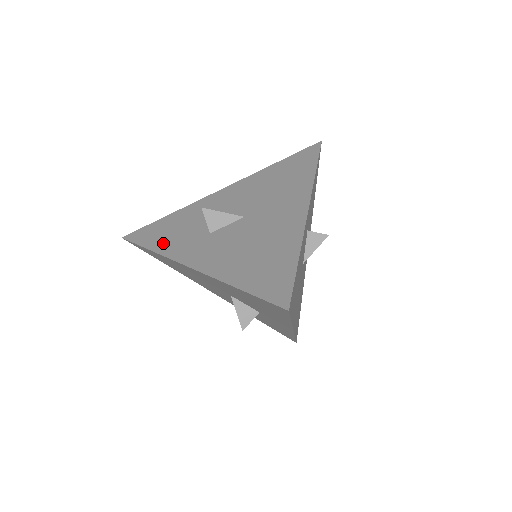
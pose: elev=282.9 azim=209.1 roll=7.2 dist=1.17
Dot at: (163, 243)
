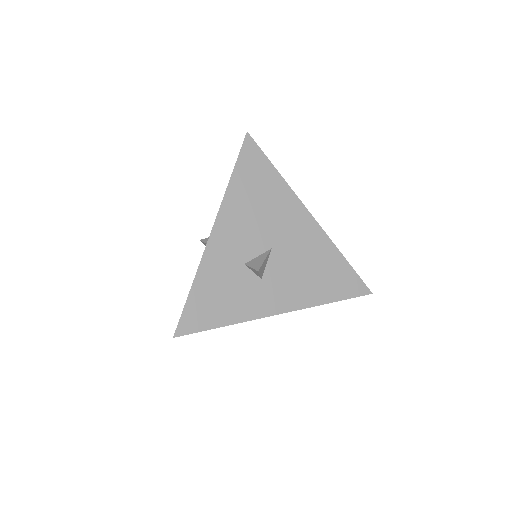
Dot at: (230, 313)
